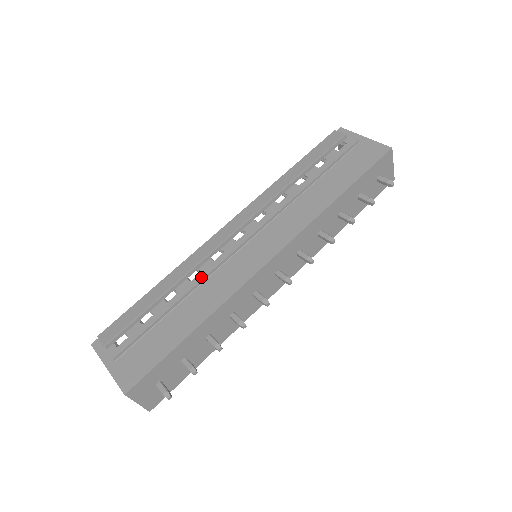
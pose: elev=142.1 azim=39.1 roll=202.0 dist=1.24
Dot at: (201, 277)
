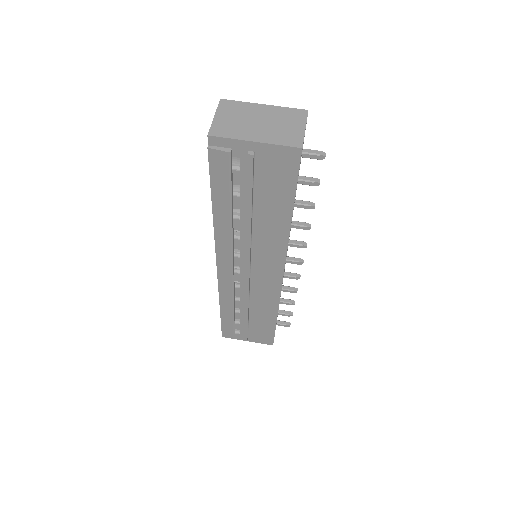
Dot at: (246, 302)
